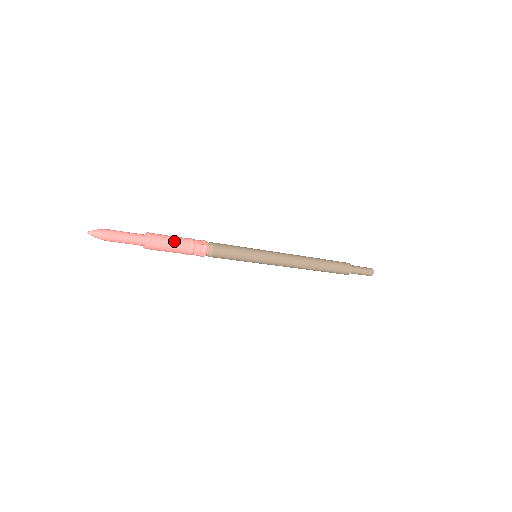
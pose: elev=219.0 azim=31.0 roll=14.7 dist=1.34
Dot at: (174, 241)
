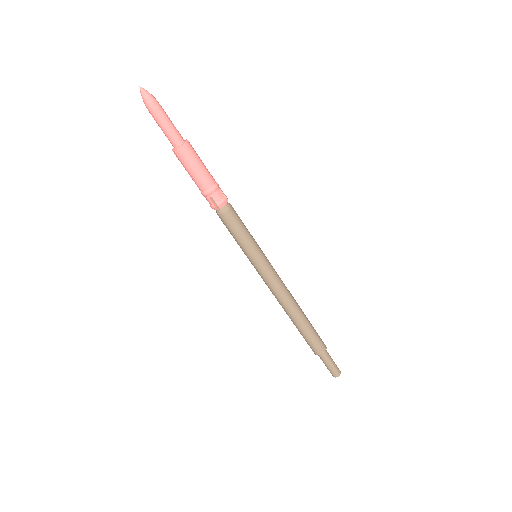
Dot at: (204, 167)
